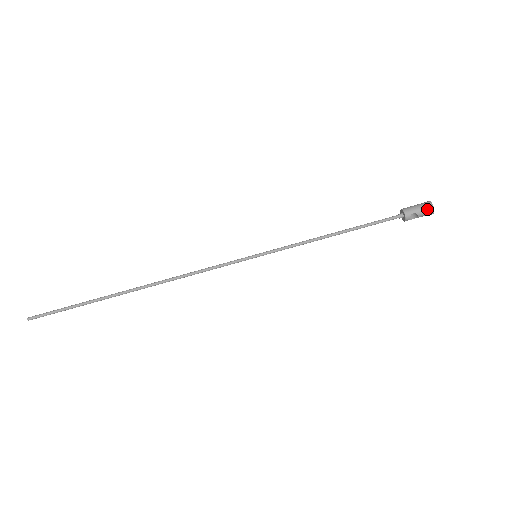
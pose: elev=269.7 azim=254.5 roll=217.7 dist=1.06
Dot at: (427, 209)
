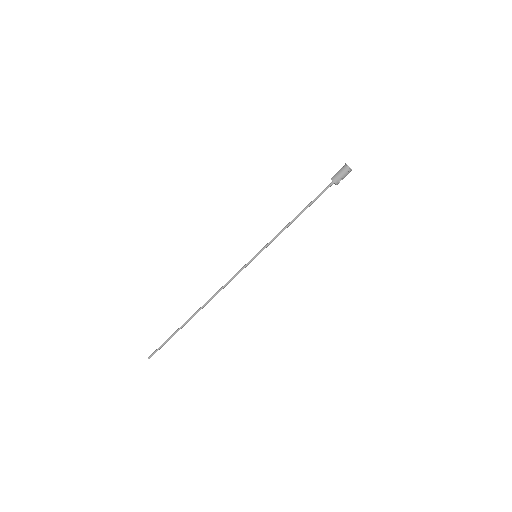
Dot at: (347, 172)
